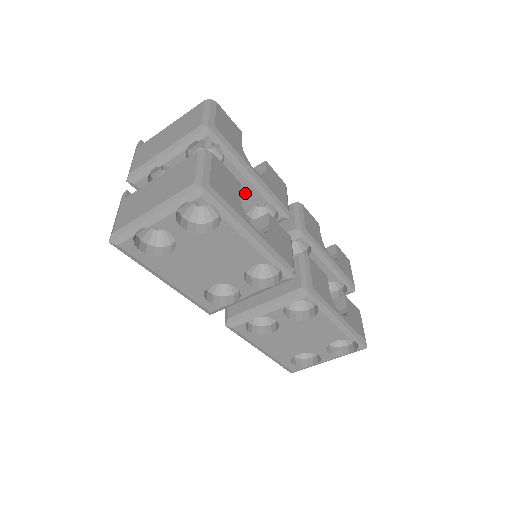
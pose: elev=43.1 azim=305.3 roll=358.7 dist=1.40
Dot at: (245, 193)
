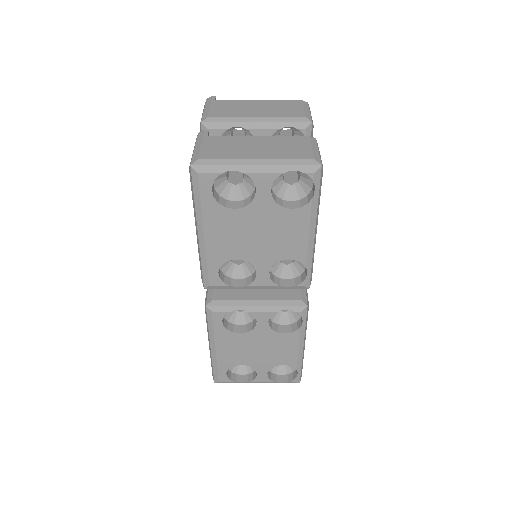
Dot at: occluded
